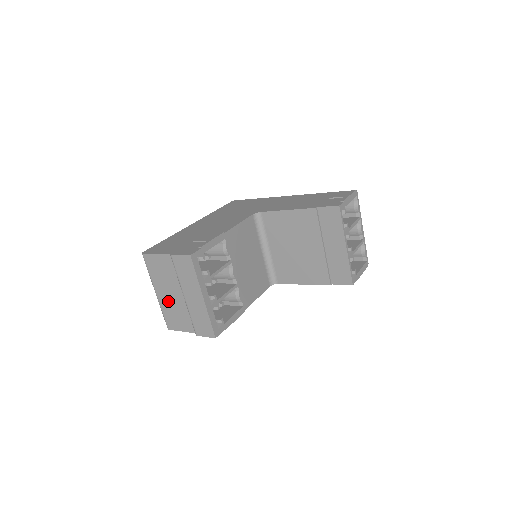
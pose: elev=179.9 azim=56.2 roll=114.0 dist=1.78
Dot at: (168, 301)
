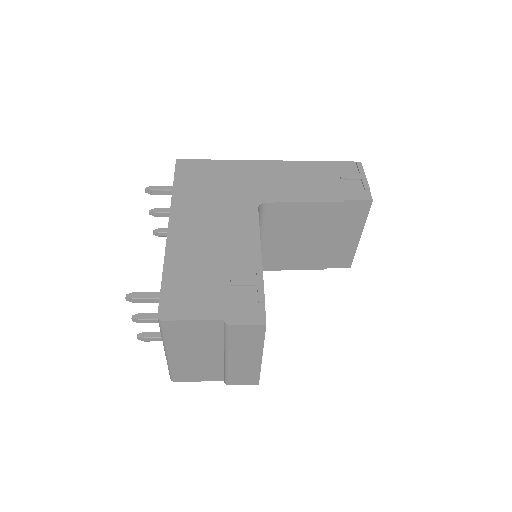
Dot at: (189, 360)
